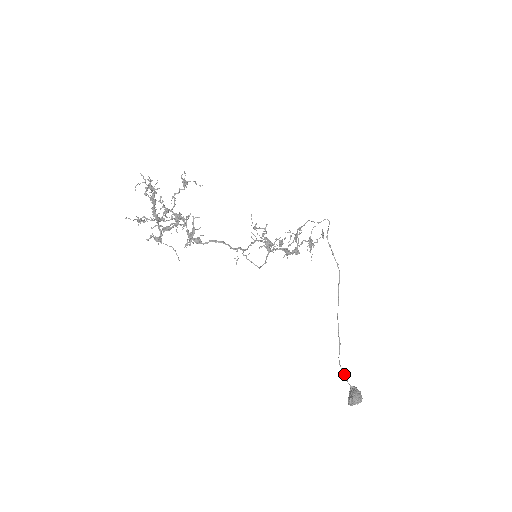
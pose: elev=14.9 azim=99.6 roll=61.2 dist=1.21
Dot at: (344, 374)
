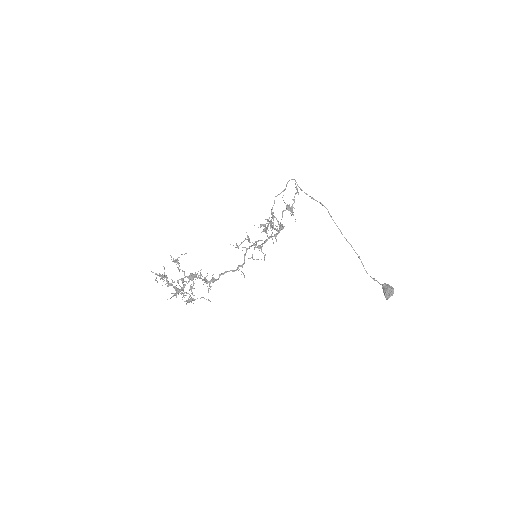
Dot at: (373, 279)
